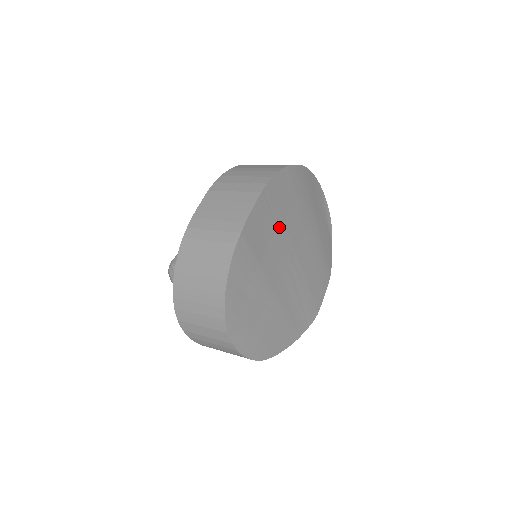
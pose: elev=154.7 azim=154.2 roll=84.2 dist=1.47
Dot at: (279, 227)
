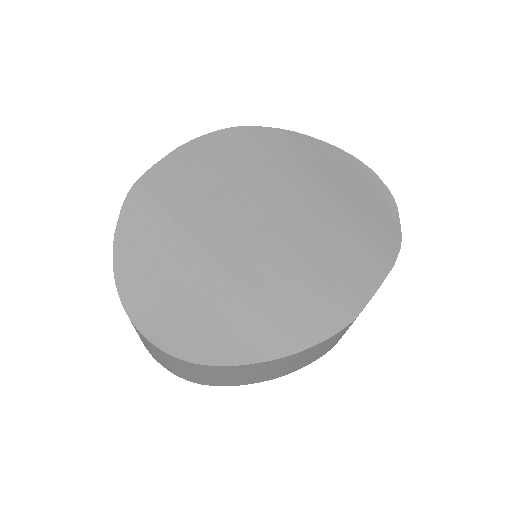
Dot at: (221, 184)
